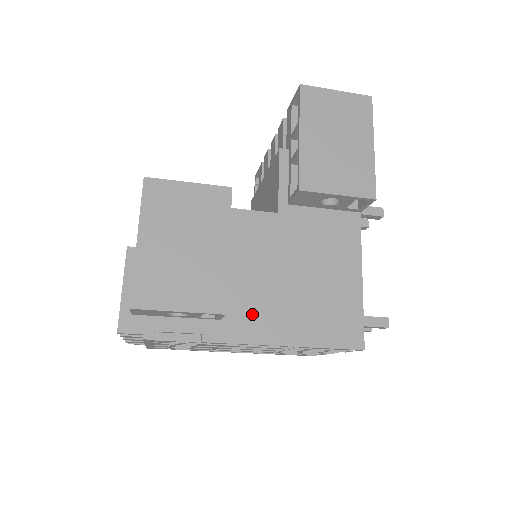
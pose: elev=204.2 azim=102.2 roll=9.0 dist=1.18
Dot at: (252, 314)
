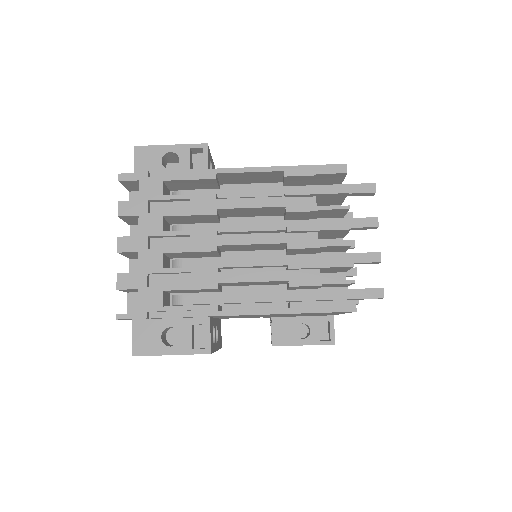
Dot at: occluded
